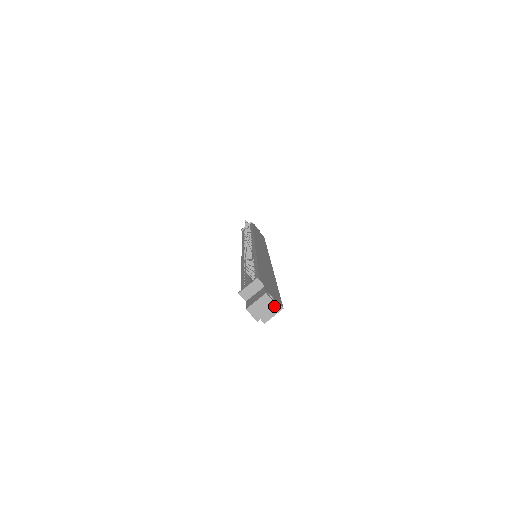
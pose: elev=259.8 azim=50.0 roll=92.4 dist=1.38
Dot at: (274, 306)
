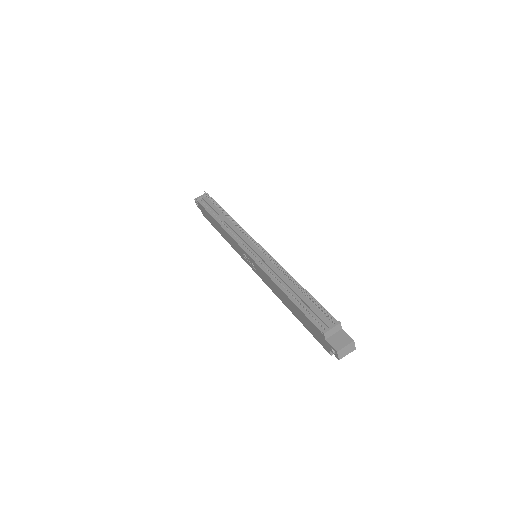
Dot at: (354, 349)
